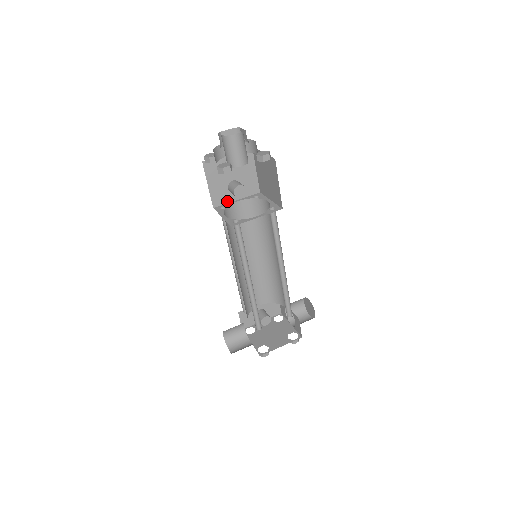
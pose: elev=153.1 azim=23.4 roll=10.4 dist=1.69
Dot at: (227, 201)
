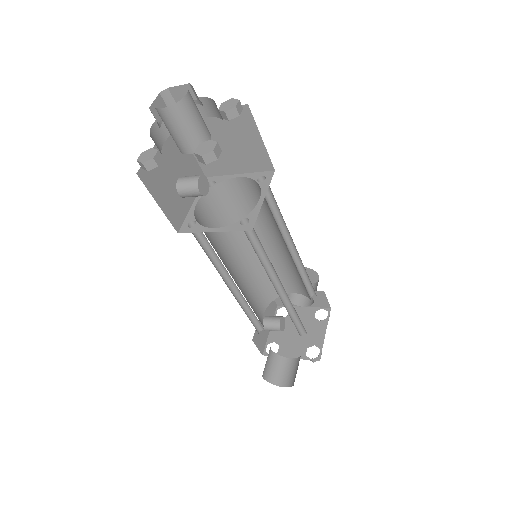
Dot at: (185, 213)
